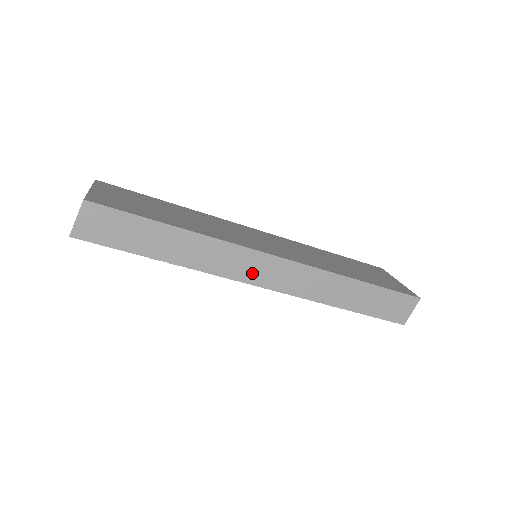
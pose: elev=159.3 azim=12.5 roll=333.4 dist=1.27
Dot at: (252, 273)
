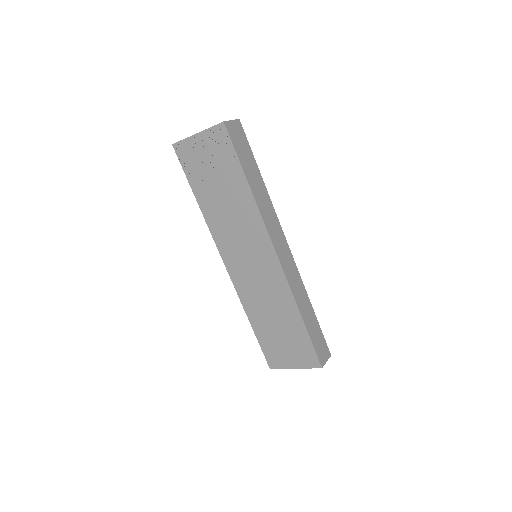
Dot at: (278, 243)
